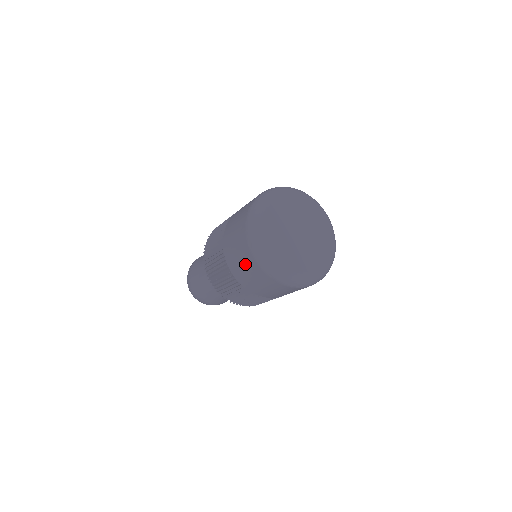
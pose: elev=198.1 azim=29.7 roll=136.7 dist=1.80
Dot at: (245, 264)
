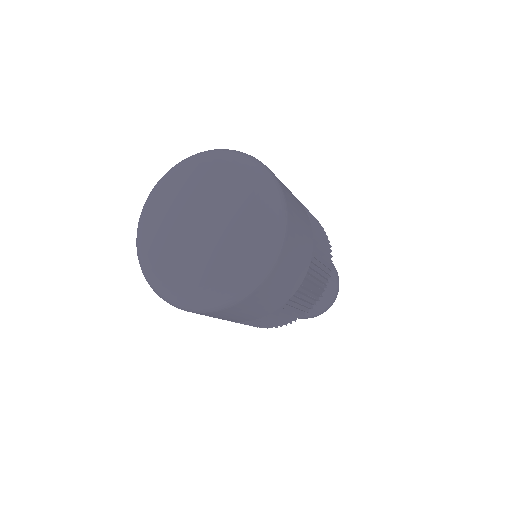
Dot at: occluded
